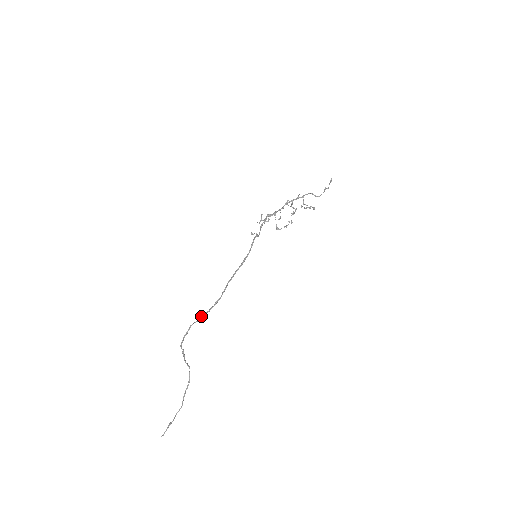
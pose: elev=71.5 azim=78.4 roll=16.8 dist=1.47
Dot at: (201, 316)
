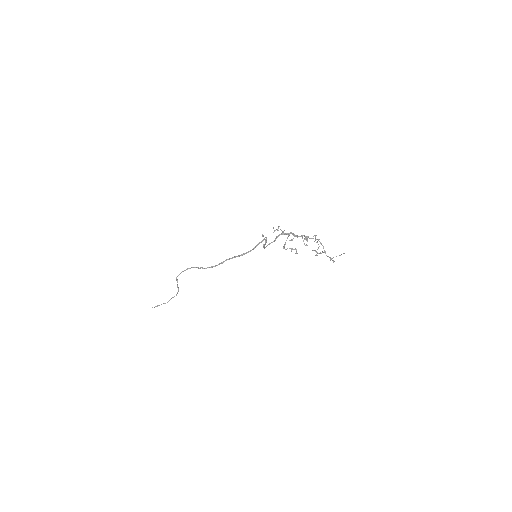
Dot at: (198, 267)
